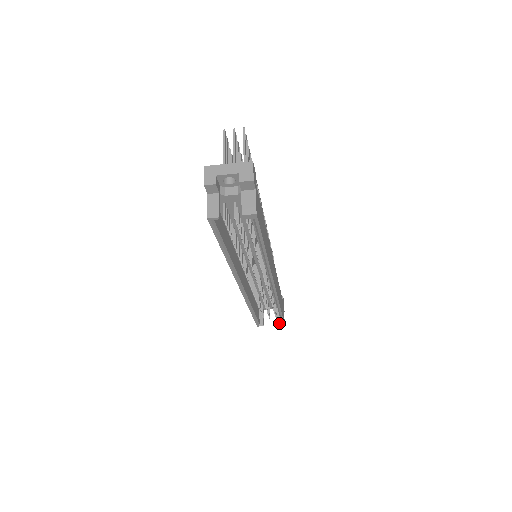
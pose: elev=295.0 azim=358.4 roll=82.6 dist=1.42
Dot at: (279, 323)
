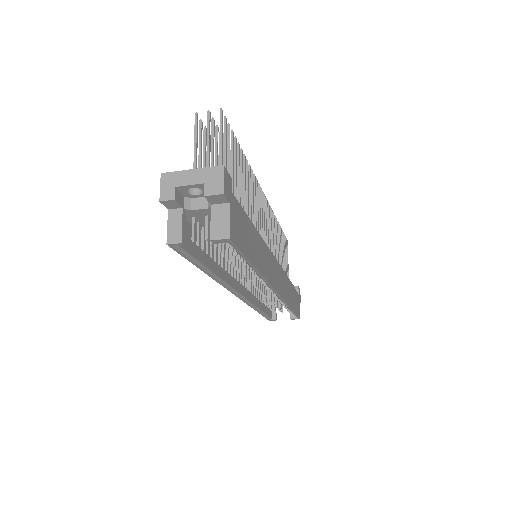
Dot at: (293, 318)
